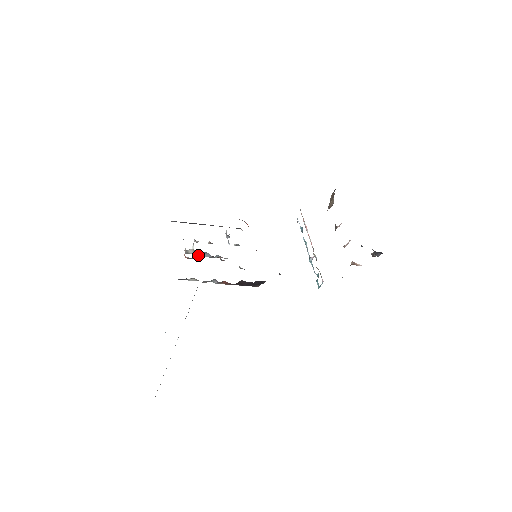
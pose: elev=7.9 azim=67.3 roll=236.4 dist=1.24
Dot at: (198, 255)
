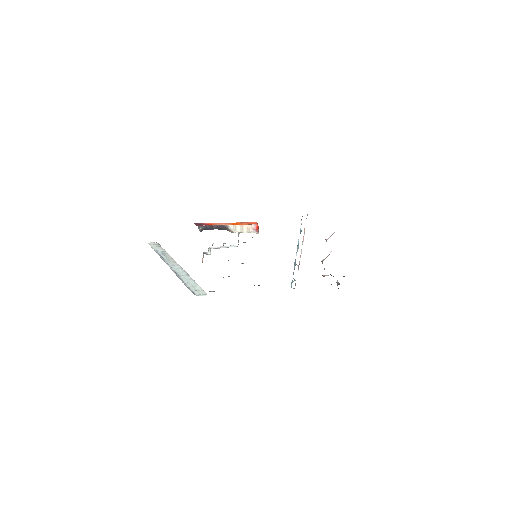
Dot at: occluded
